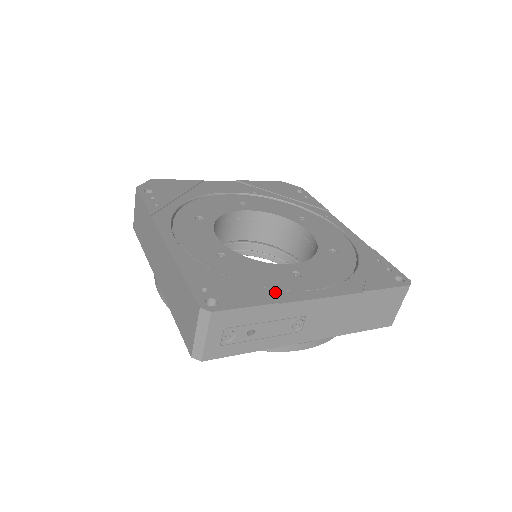
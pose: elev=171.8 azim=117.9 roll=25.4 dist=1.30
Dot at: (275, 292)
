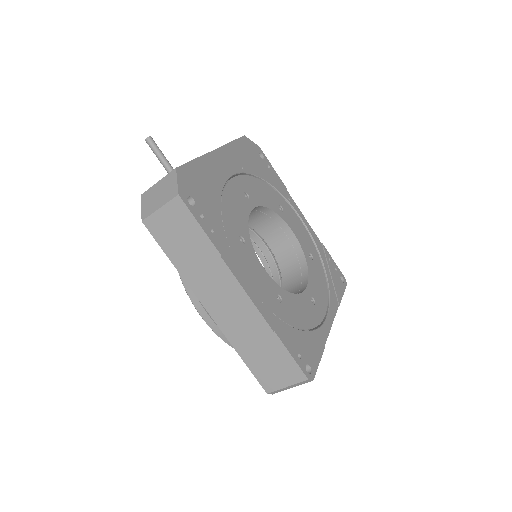
Dot at: (318, 333)
